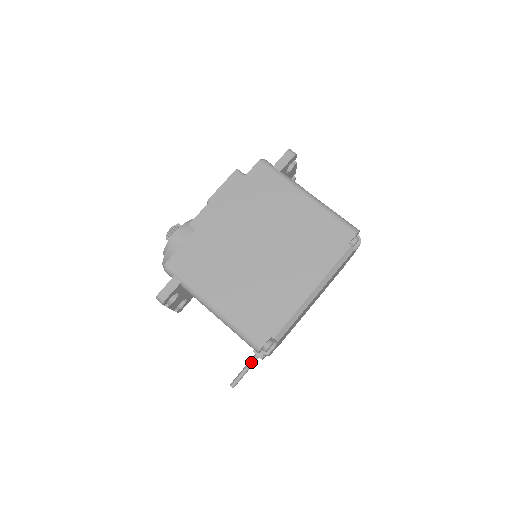
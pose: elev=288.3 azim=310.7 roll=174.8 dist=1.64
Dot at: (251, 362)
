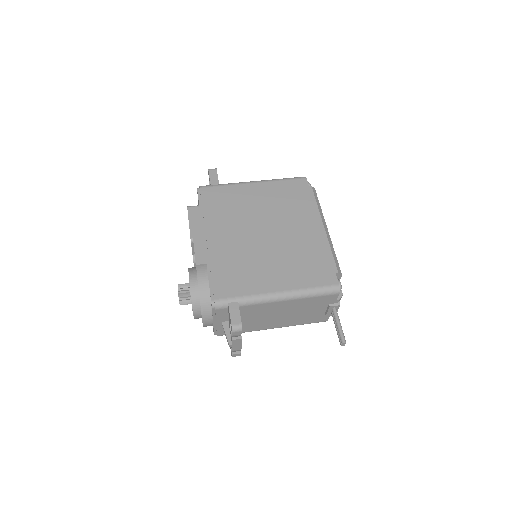
Dot at: (336, 315)
